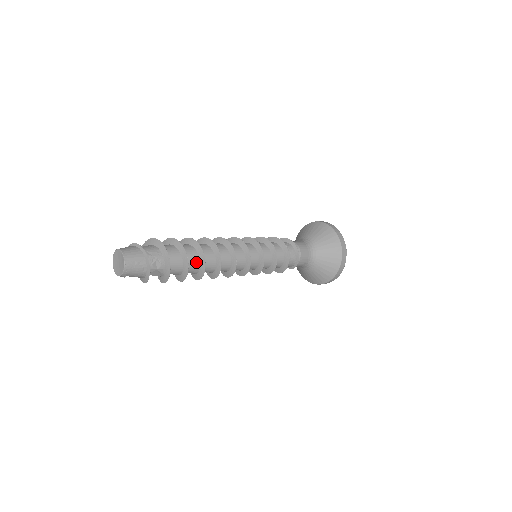
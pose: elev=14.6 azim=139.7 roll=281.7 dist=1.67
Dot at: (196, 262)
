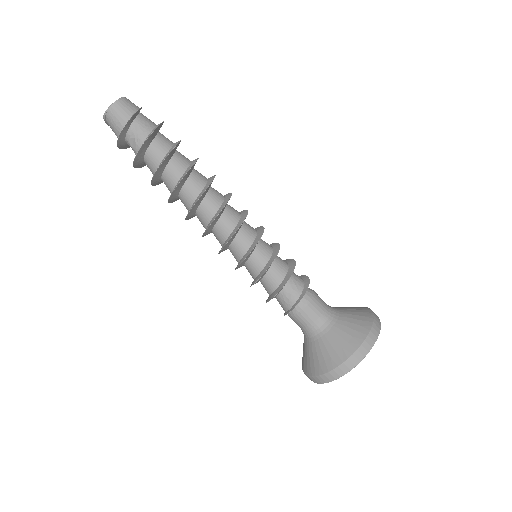
Dot at: (172, 183)
